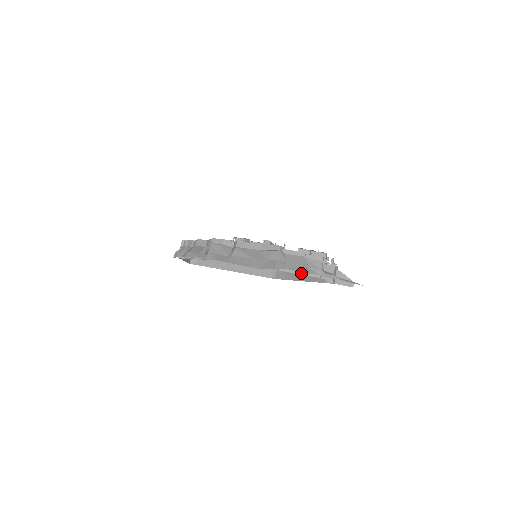
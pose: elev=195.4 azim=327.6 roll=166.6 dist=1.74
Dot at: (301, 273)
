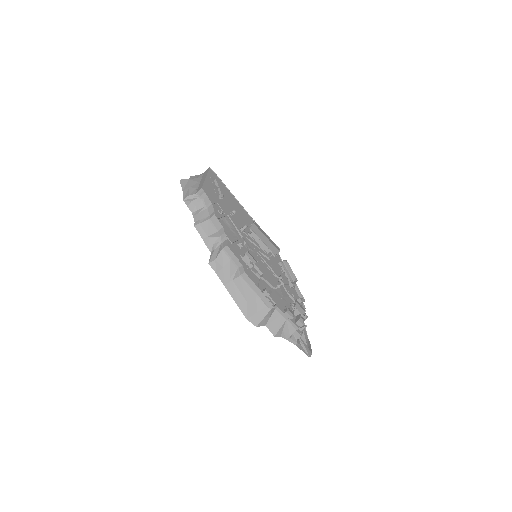
Dot at: occluded
